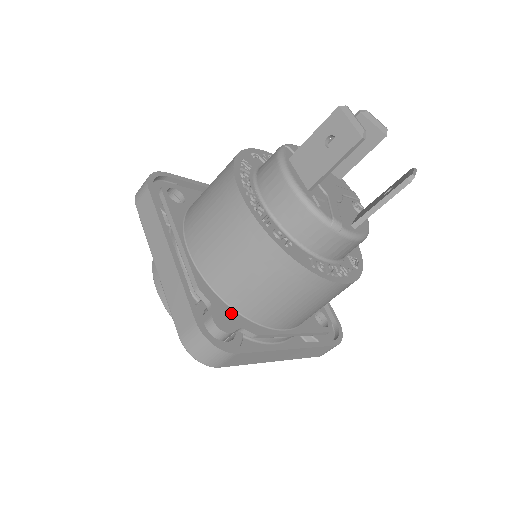
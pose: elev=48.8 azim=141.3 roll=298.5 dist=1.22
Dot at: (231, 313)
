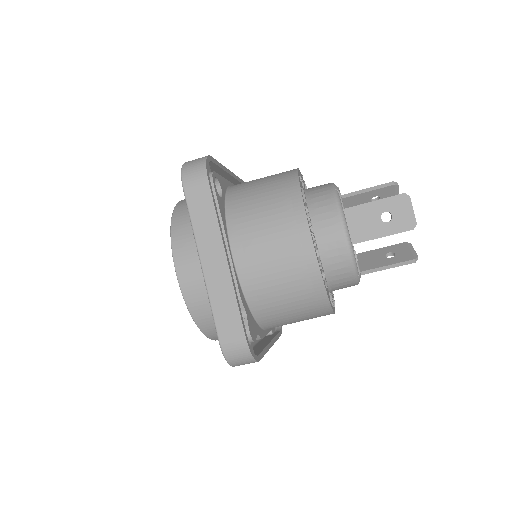
Dot at: (253, 320)
